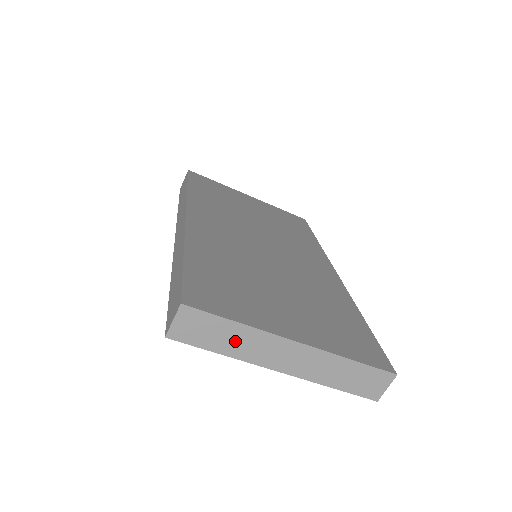
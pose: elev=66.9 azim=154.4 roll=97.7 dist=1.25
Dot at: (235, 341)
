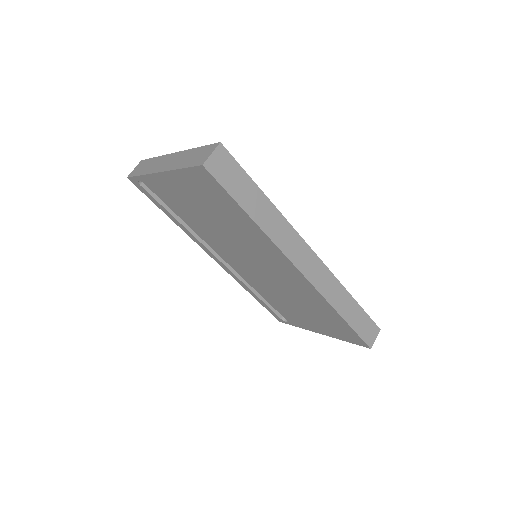
Dot at: (150, 166)
